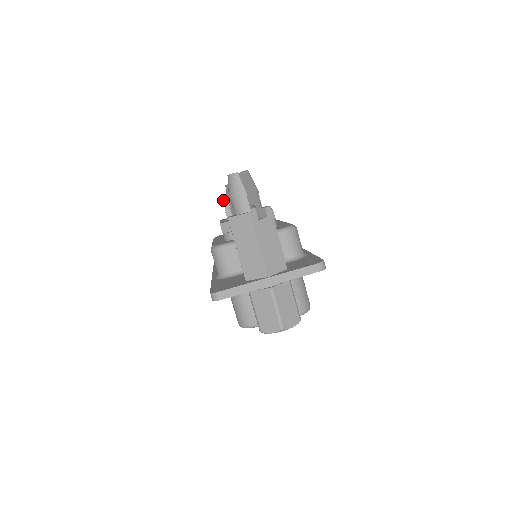
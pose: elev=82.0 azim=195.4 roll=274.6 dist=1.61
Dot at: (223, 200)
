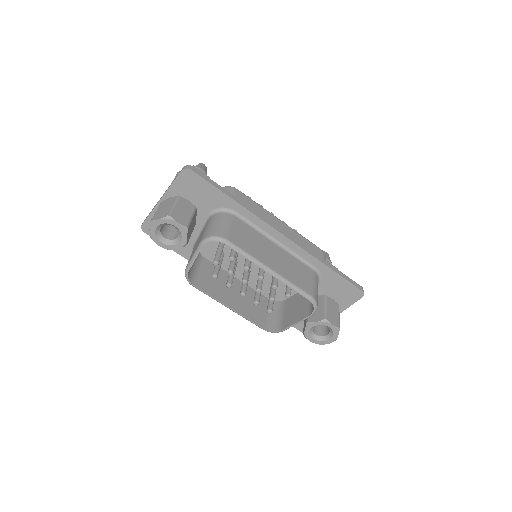
Dot at: occluded
